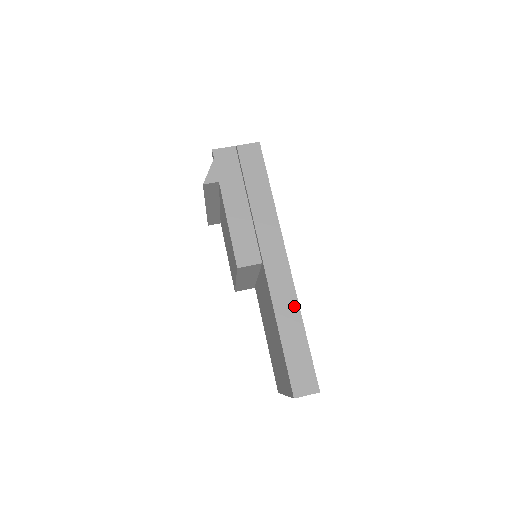
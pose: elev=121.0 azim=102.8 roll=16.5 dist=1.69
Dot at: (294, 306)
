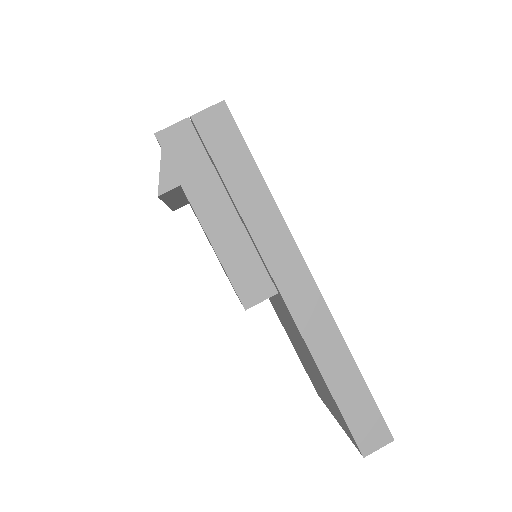
Dot at: (337, 340)
